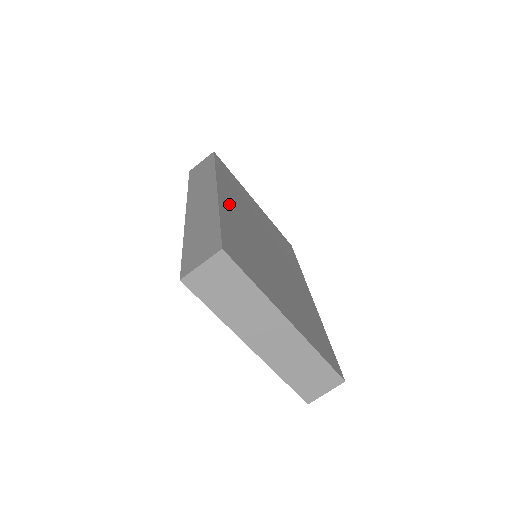
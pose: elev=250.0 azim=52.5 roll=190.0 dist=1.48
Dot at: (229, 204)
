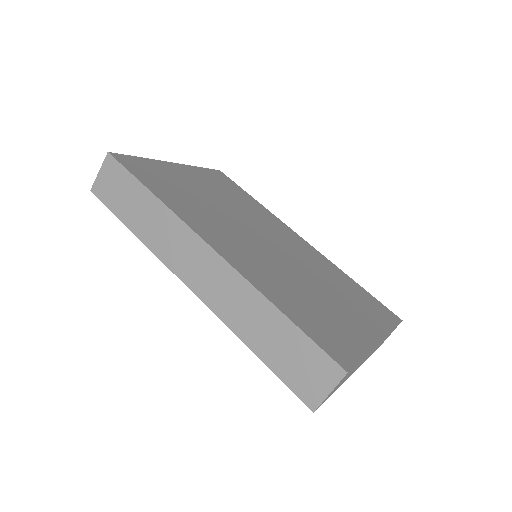
Dot at: (233, 253)
